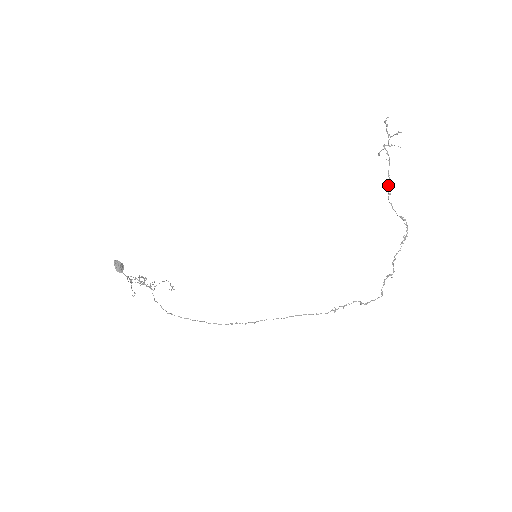
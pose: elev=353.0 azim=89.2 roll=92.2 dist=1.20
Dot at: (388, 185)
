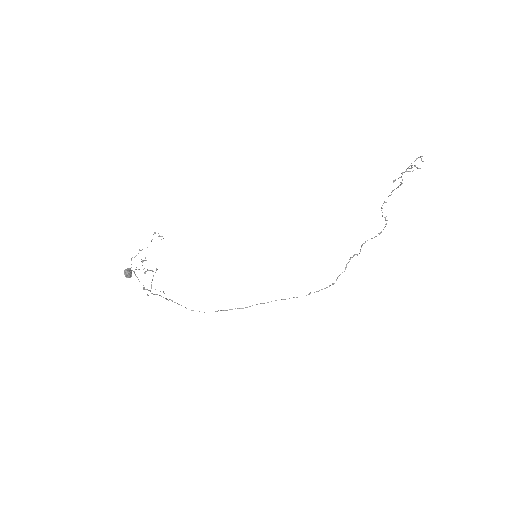
Dot at: occluded
